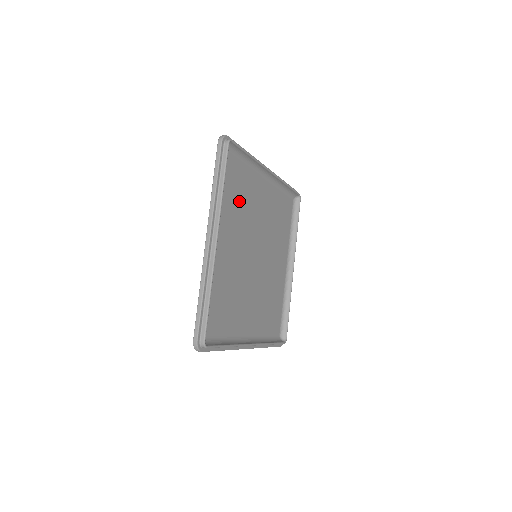
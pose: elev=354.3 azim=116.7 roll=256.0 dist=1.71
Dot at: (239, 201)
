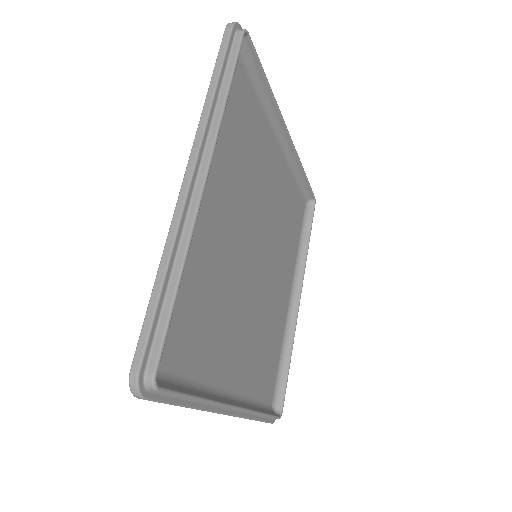
Dot at: (244, 149)
